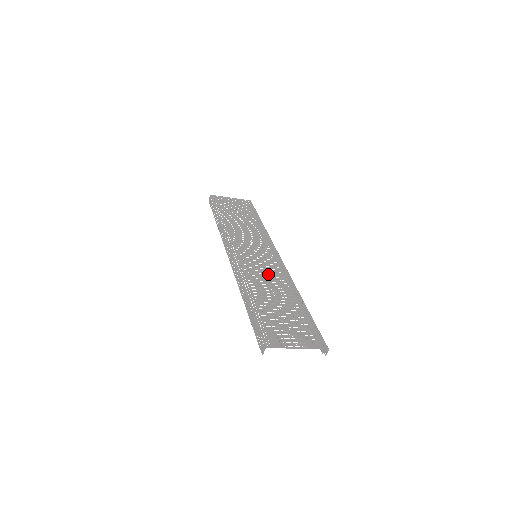
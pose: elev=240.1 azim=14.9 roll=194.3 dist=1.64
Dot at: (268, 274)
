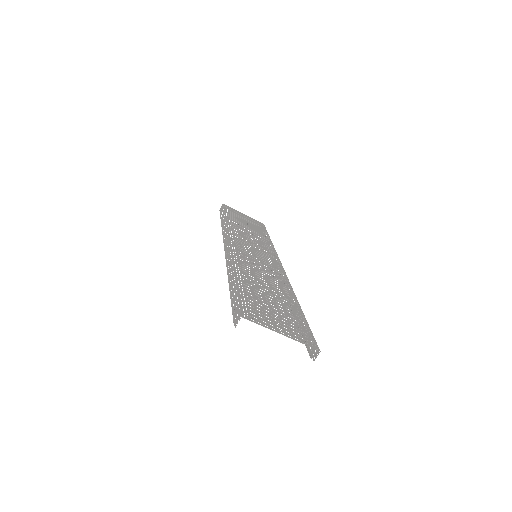
Dot at: (265, 271)
